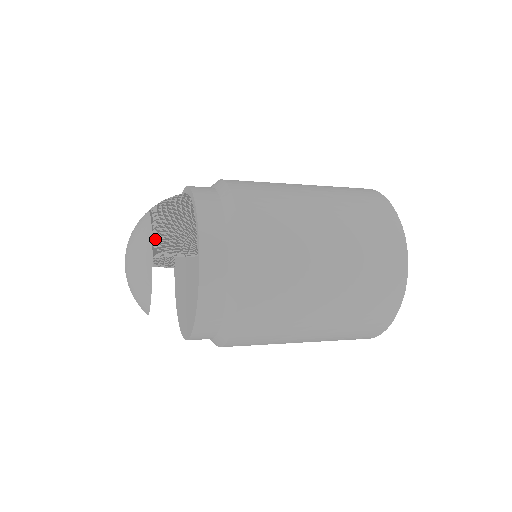
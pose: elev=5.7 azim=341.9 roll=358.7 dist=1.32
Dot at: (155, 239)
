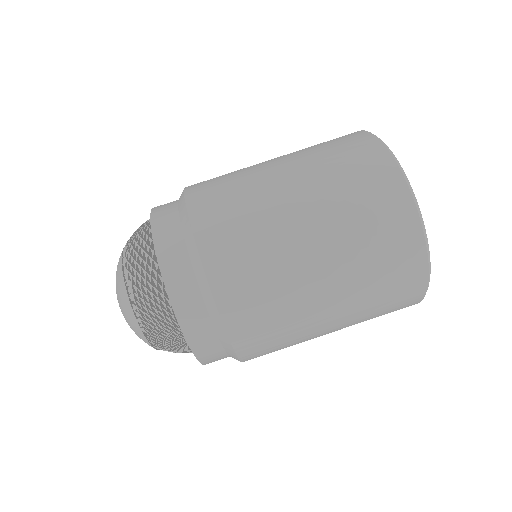
Dot at: (147, 337)
